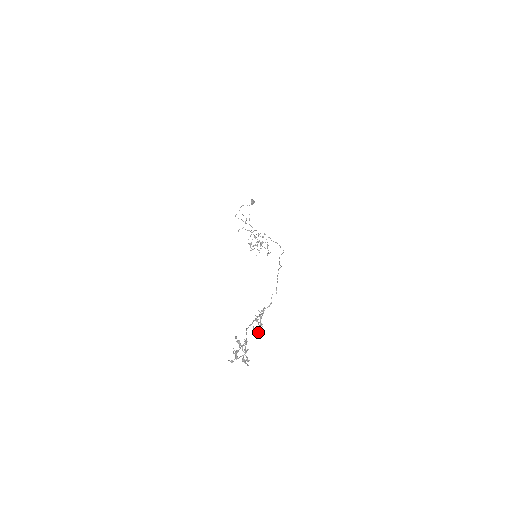
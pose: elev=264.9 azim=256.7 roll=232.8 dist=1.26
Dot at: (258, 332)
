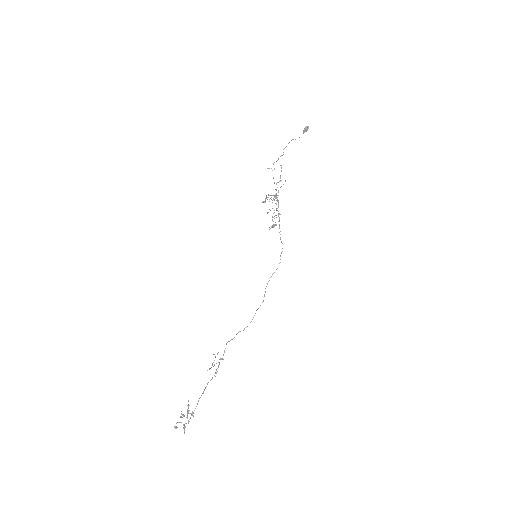
Dot at: occluded
